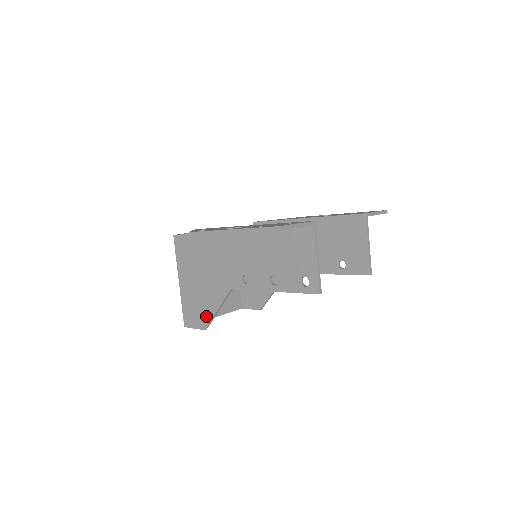
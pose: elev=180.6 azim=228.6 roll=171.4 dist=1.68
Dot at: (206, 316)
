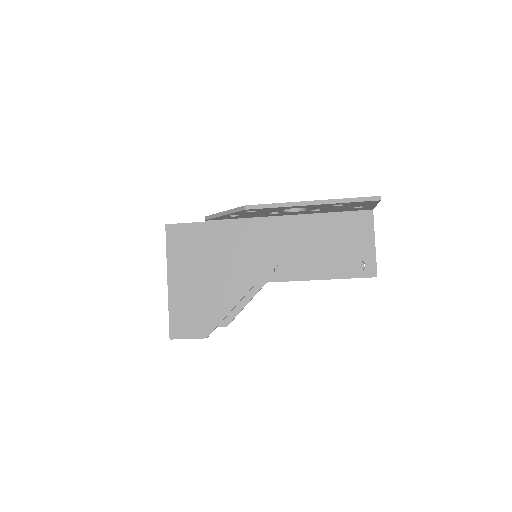
Dot at: (211, 320)
